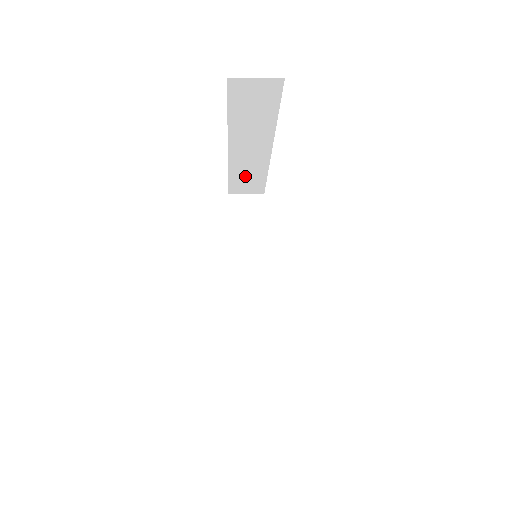
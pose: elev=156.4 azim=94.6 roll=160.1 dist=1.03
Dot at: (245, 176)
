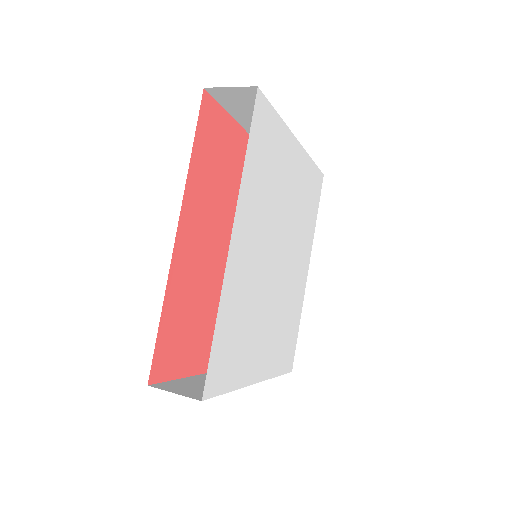
Dot at: occluded
